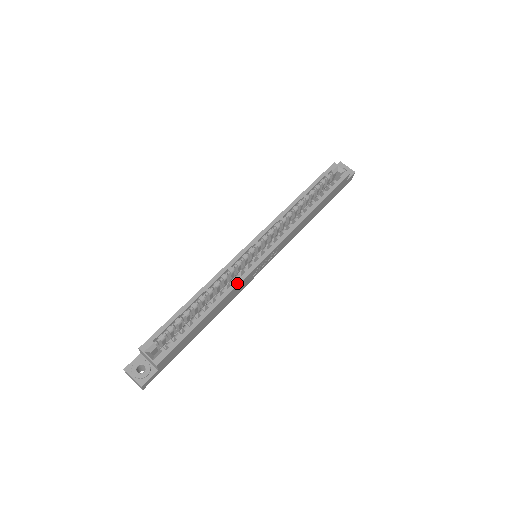
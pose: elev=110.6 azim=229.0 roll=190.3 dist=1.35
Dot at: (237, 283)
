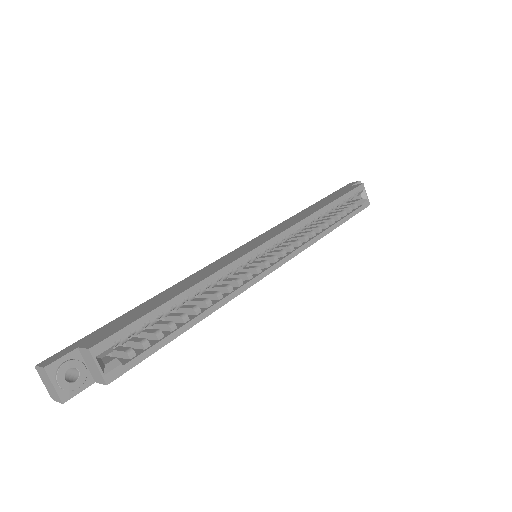
Dot at: (238, 293)
